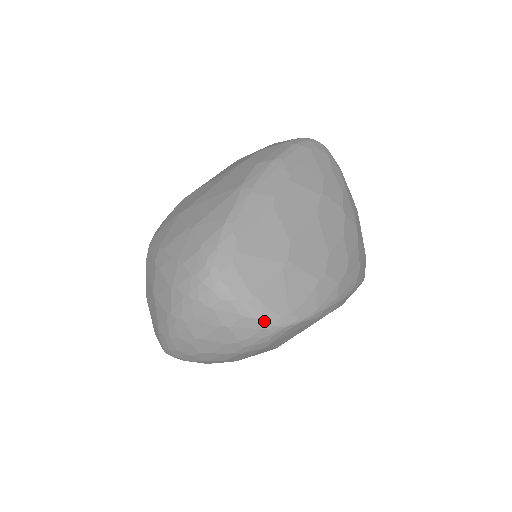
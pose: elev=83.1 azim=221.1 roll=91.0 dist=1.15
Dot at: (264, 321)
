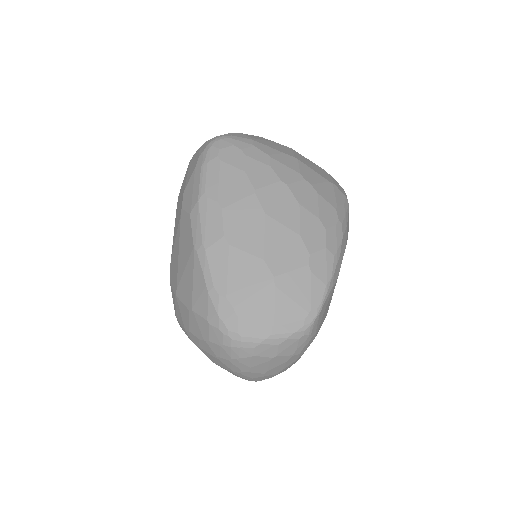
Dot at: (295, 334)
